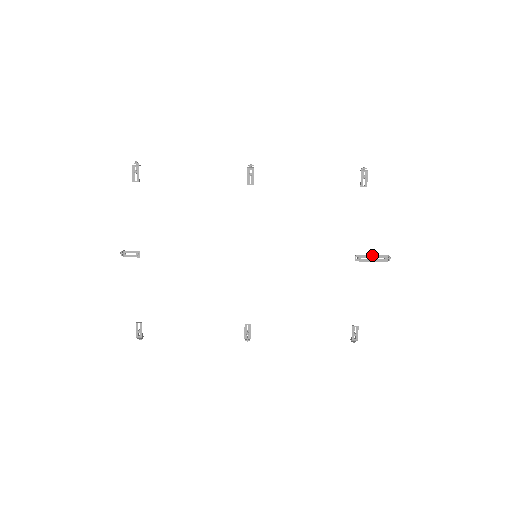
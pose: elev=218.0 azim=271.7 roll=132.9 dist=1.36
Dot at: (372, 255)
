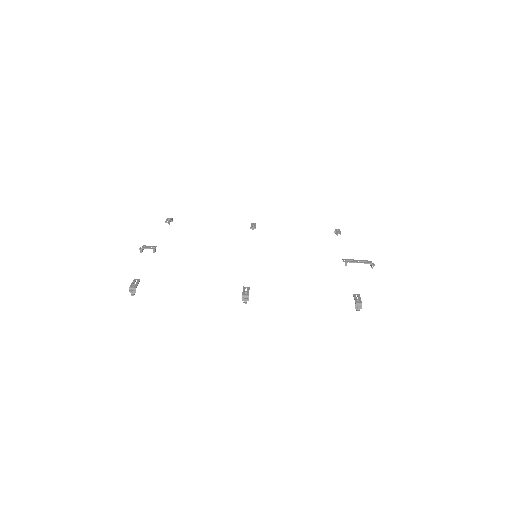
Dot at: (357, 260)
